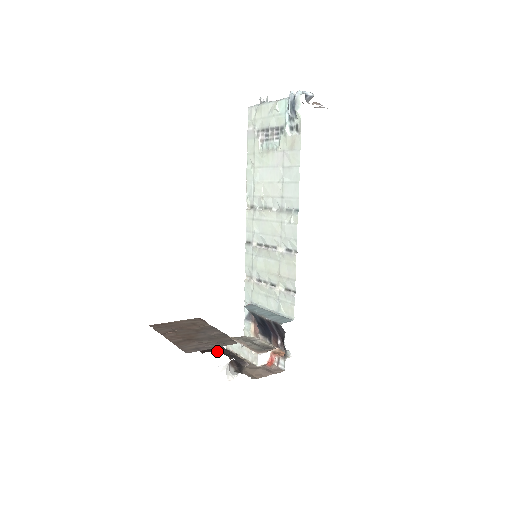
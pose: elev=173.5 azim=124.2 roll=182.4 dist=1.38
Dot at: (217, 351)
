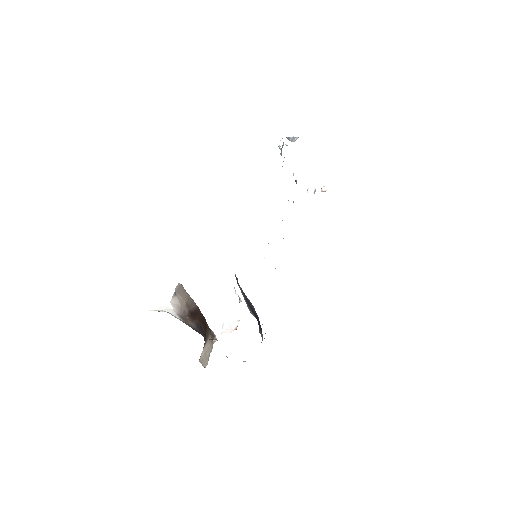
Dot at: occluded
